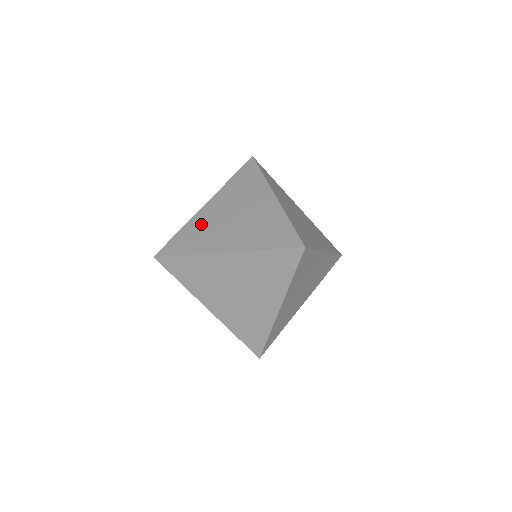
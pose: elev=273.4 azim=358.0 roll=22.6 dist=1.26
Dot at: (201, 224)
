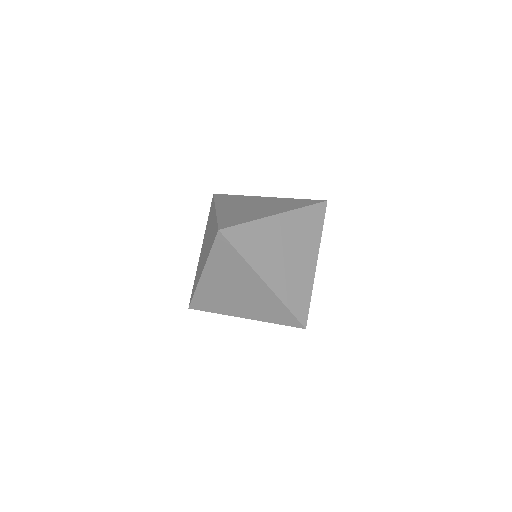
Dot at: (245, 199)
